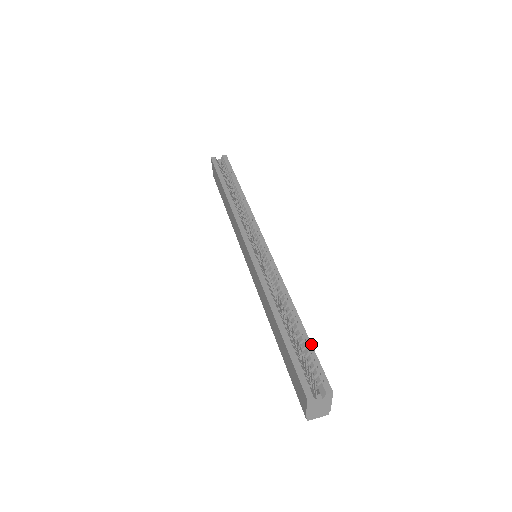
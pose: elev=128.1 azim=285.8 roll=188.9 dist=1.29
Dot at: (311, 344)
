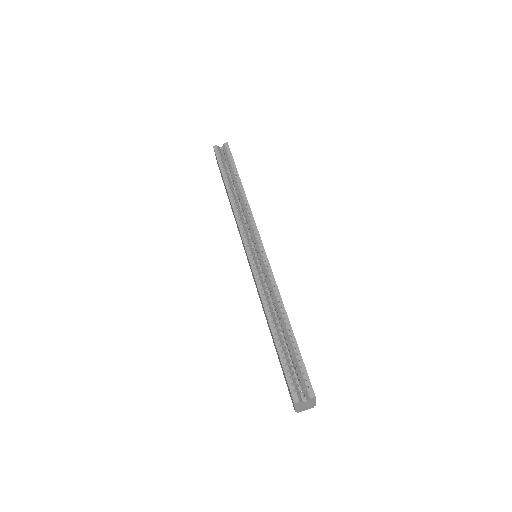
Dot at: occluded
